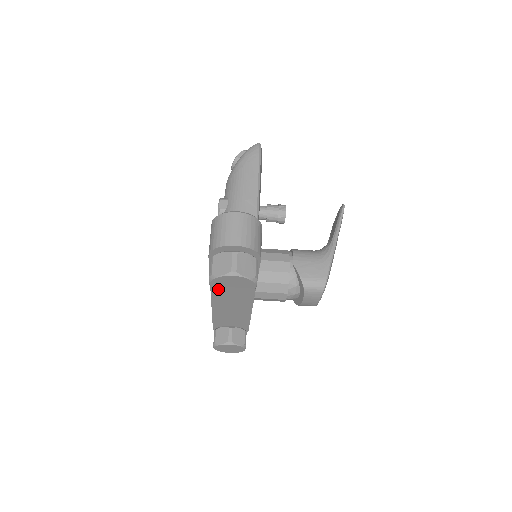
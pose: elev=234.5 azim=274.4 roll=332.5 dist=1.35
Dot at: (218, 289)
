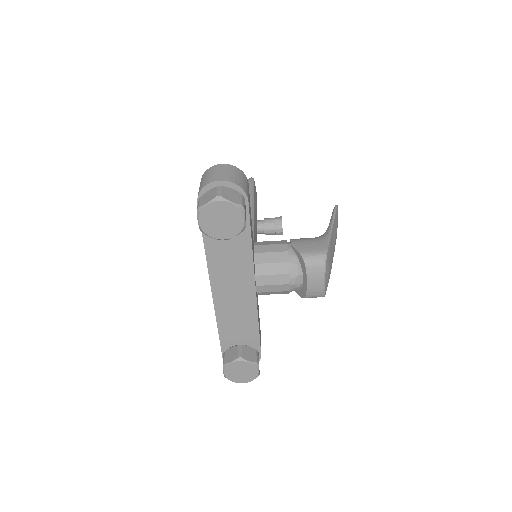
Dot at: (208, 232)
